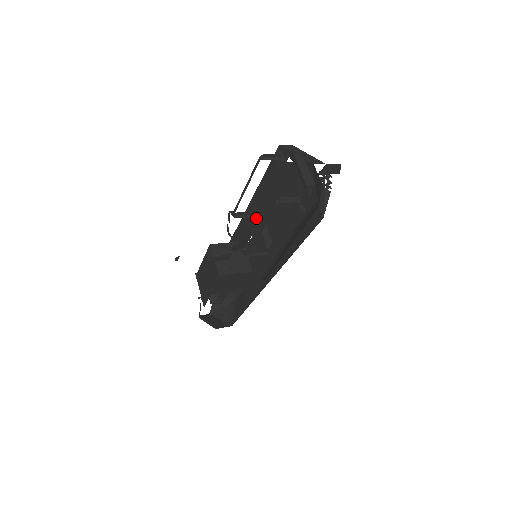
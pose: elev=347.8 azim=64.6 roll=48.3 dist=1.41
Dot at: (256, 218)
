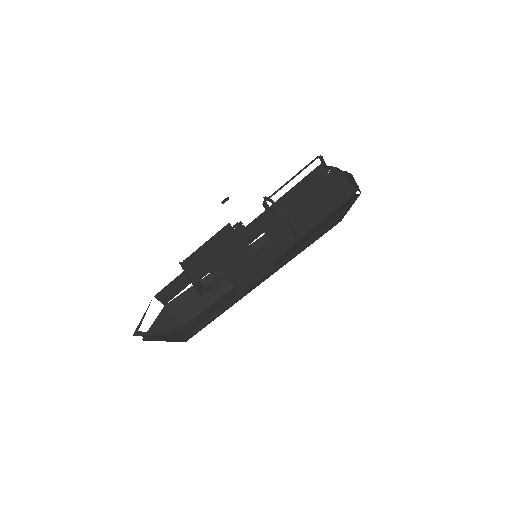
Dot at: (274, 218)
